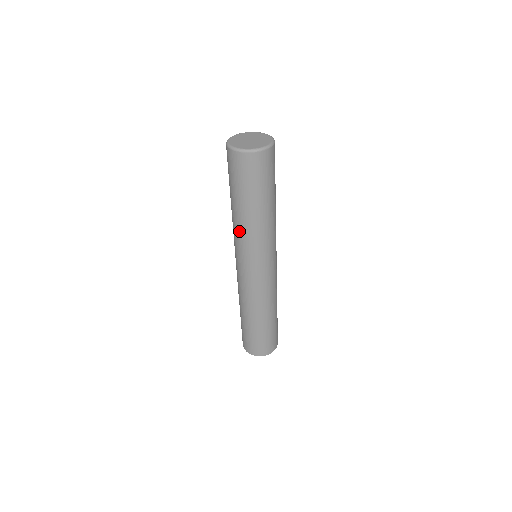
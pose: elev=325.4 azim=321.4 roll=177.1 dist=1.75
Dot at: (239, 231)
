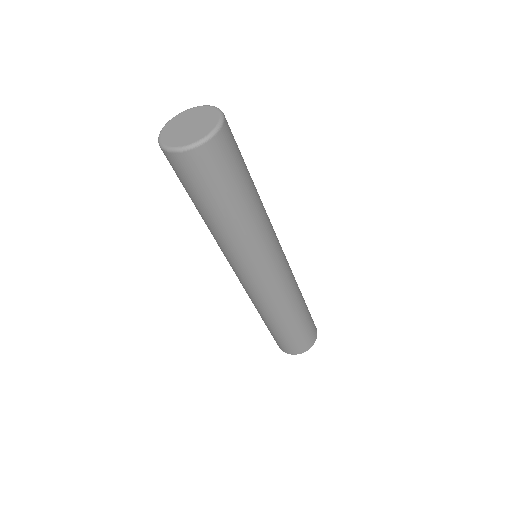
Dot at: (229, 244)
